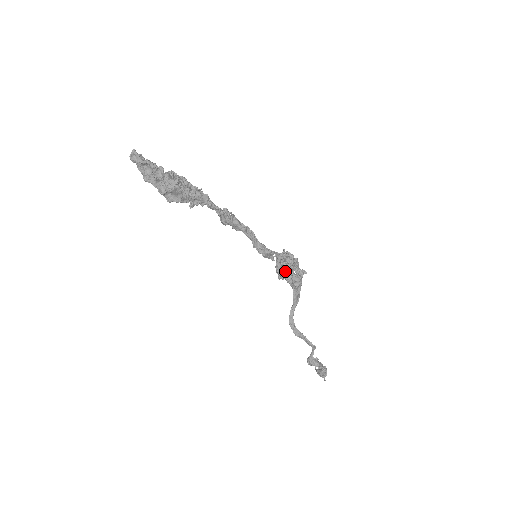
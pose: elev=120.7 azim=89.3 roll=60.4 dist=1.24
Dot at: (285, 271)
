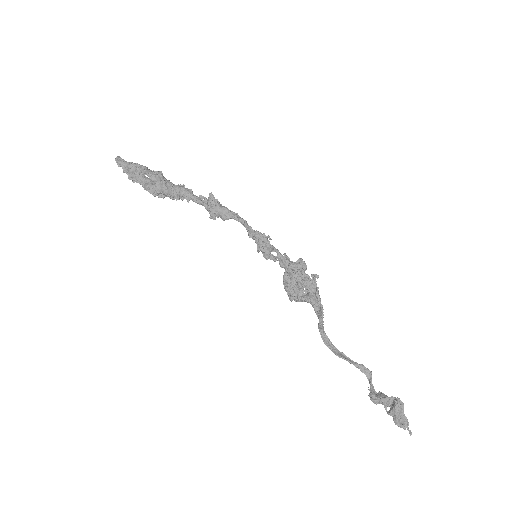
Dot at: occluded
